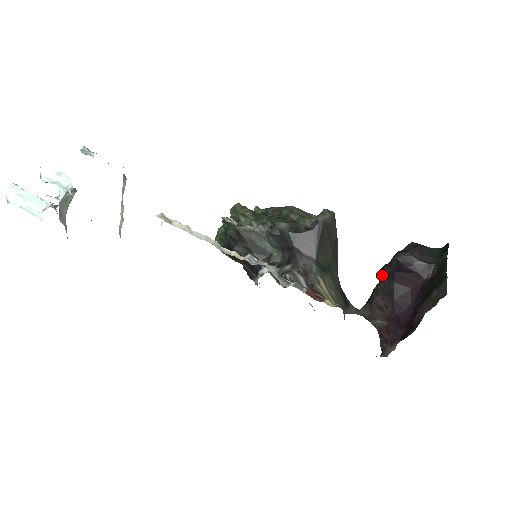
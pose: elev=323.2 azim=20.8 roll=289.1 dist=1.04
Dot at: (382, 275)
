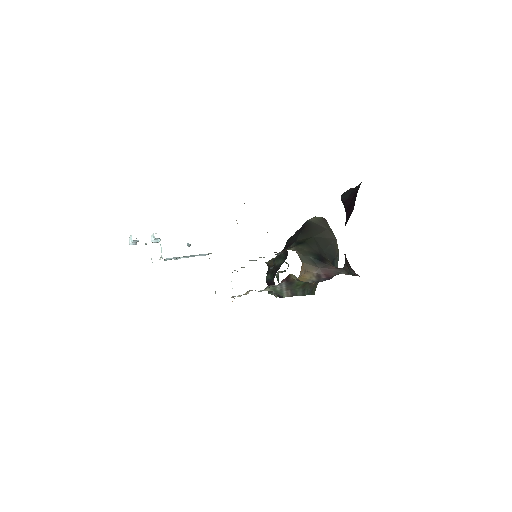
Dot at: occluded
